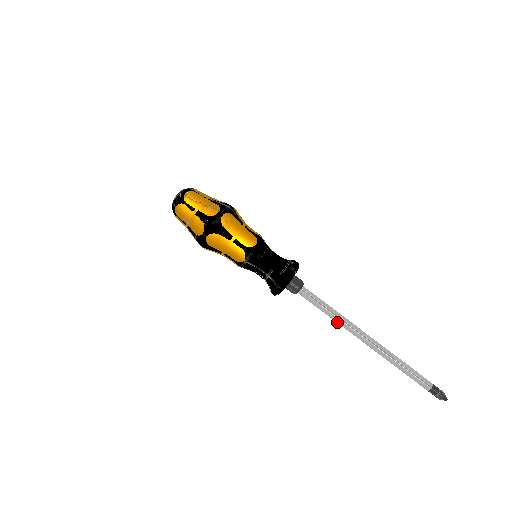
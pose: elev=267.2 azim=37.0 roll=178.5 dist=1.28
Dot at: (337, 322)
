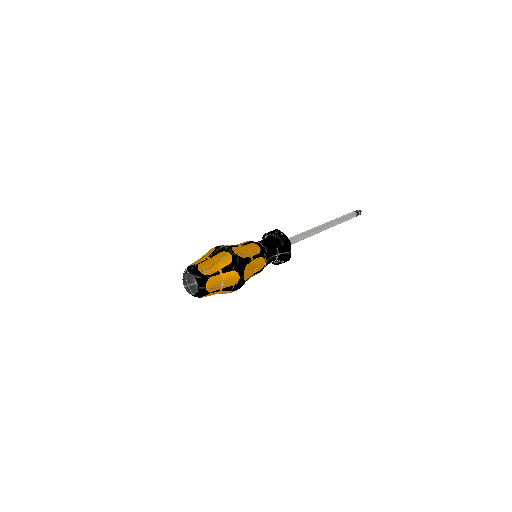
Dot at: occluded
